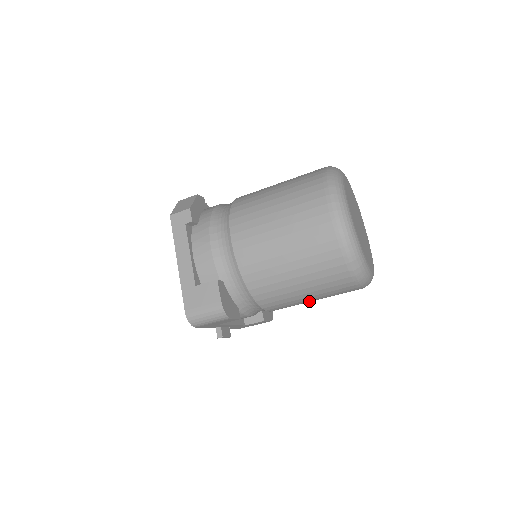
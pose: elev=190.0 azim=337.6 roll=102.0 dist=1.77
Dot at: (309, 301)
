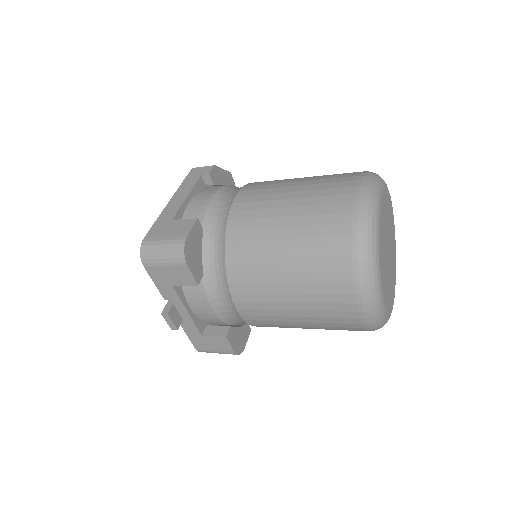
Dot at: (289, 310)
